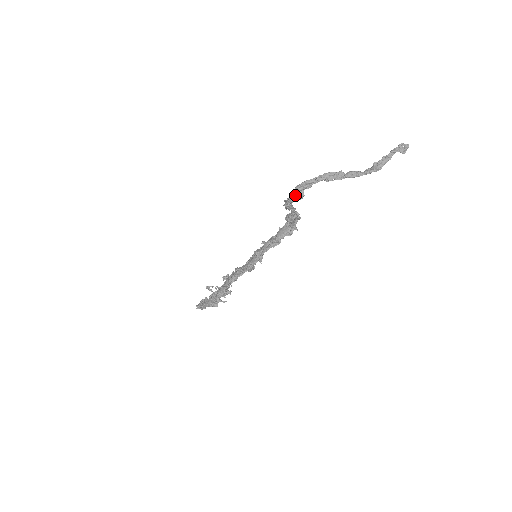
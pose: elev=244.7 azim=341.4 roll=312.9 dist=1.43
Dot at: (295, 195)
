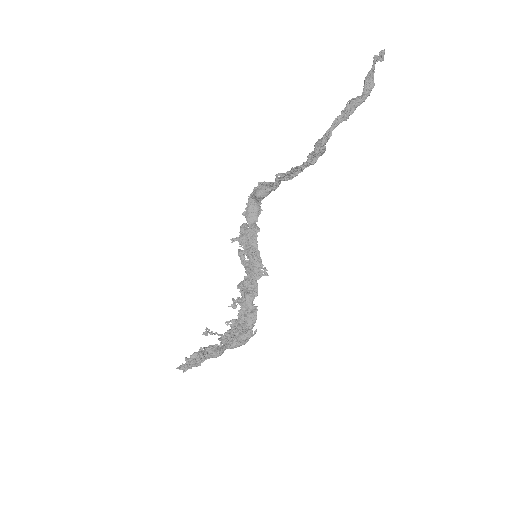
Dot at: (318, 153)
